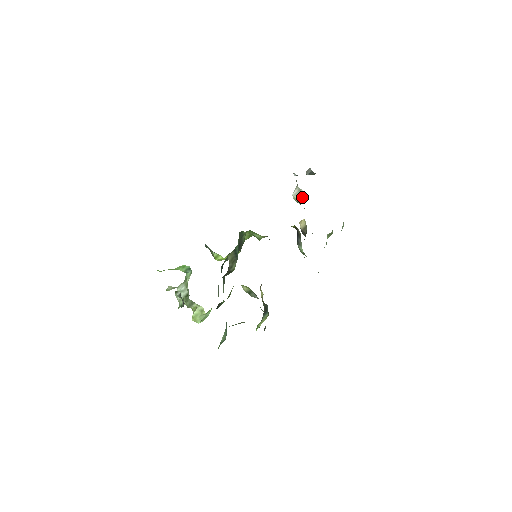
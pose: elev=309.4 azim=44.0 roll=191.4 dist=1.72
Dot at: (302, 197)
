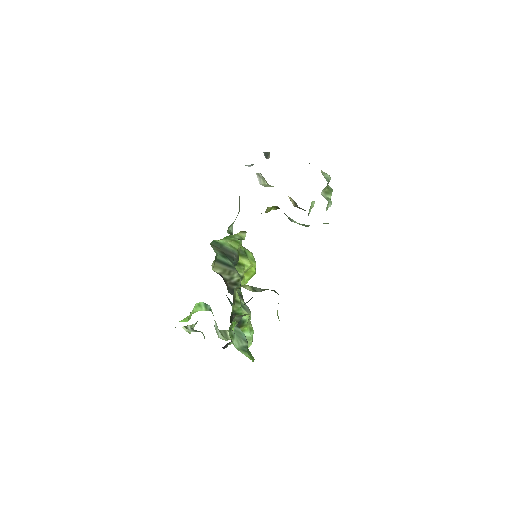
Dot at: (264, 179)
